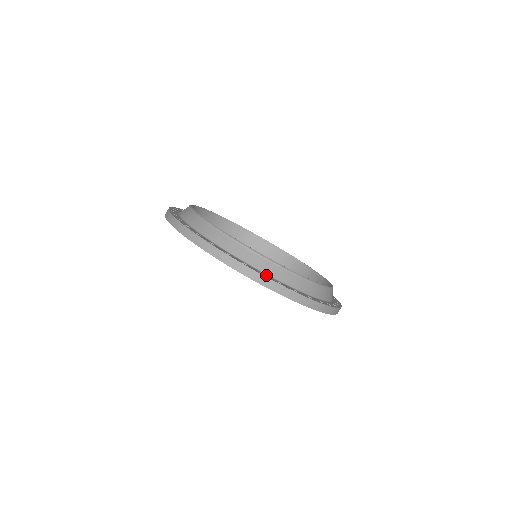
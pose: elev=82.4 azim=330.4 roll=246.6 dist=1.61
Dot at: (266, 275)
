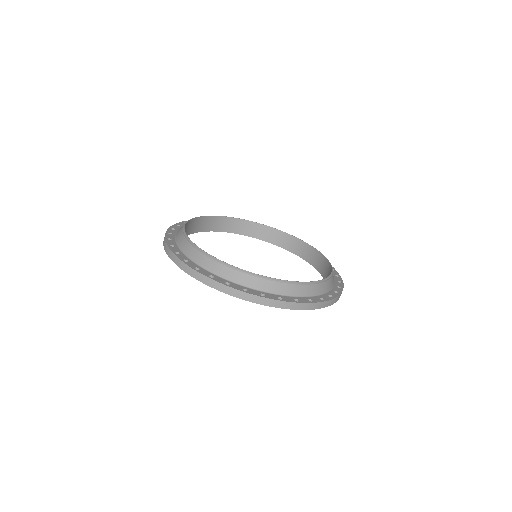
Dot at: (283, 297)
